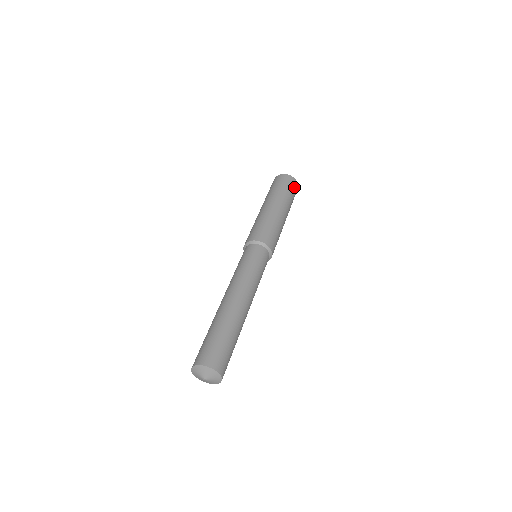
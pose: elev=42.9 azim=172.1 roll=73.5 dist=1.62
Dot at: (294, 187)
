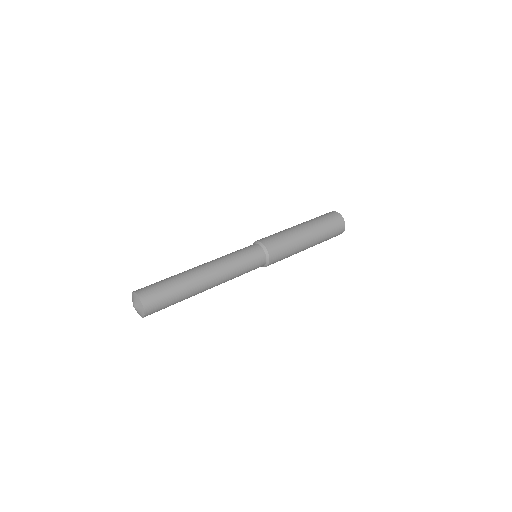
Dot at: (331, 215)
